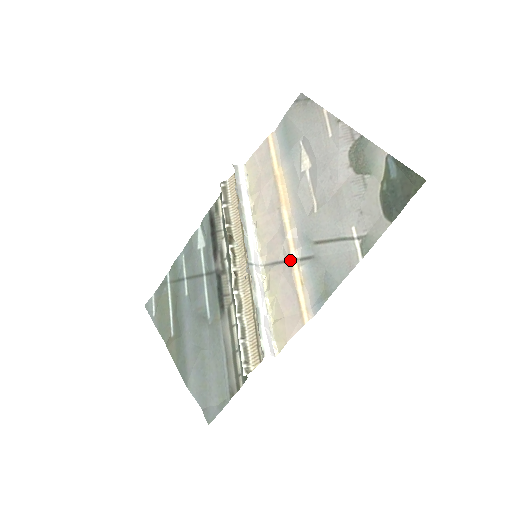
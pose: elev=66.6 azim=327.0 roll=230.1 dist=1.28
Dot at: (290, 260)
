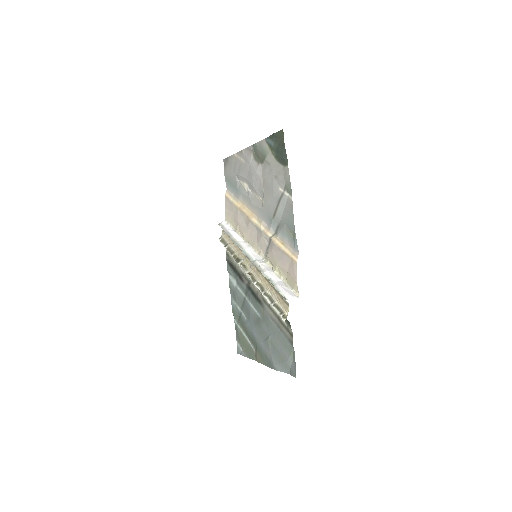
Dot at: (270, 239)
